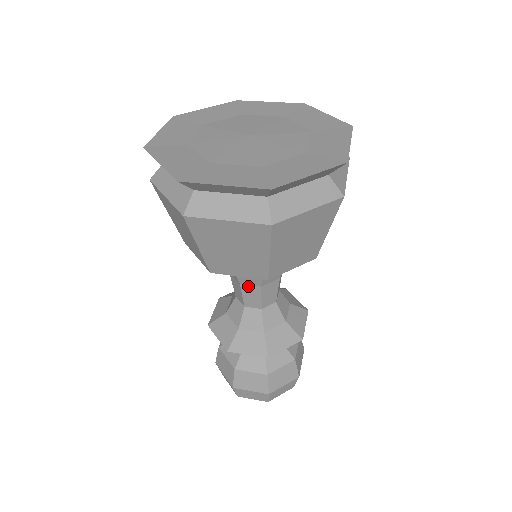
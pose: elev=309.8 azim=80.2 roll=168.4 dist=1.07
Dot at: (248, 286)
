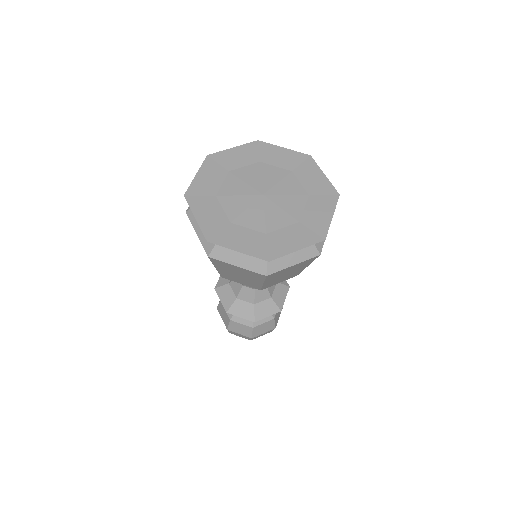
Dot at: occluded
